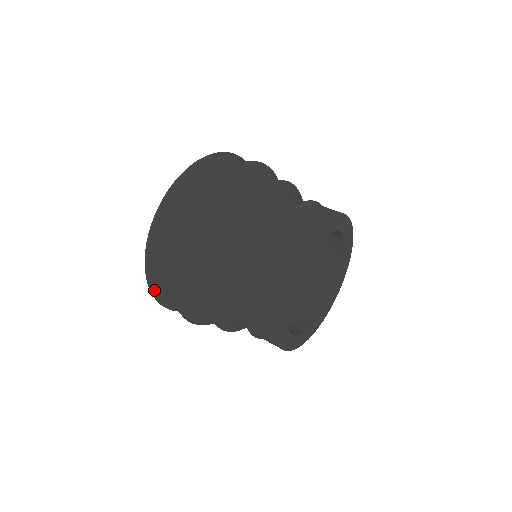
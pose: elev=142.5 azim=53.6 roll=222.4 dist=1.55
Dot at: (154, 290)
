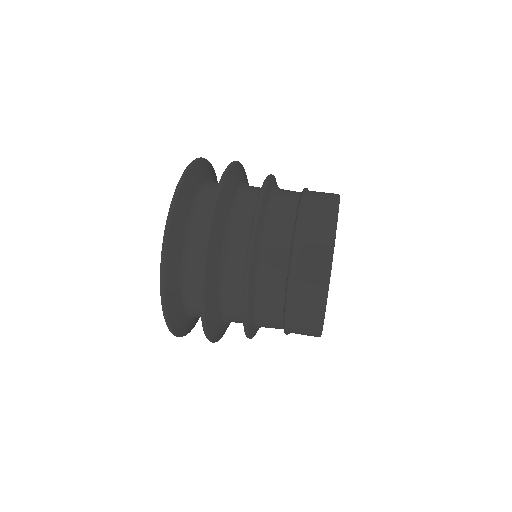
Dot at: (190, 331)
